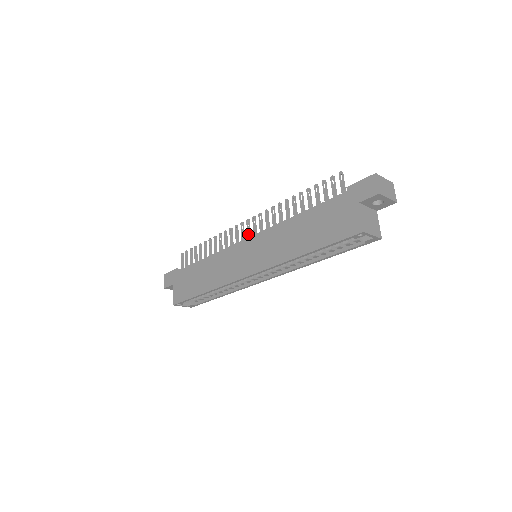
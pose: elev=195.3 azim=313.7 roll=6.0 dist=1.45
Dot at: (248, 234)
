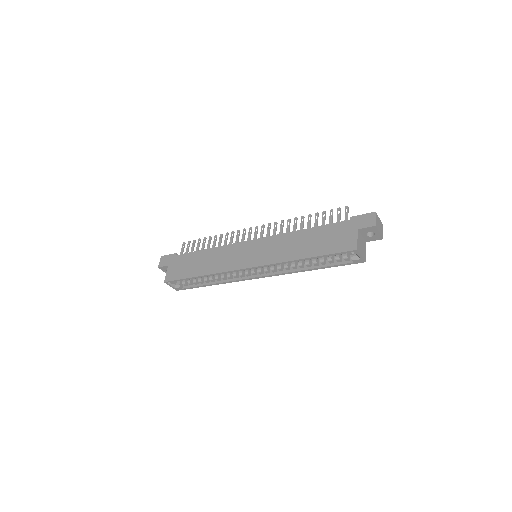
Dot at: (255, 237)
